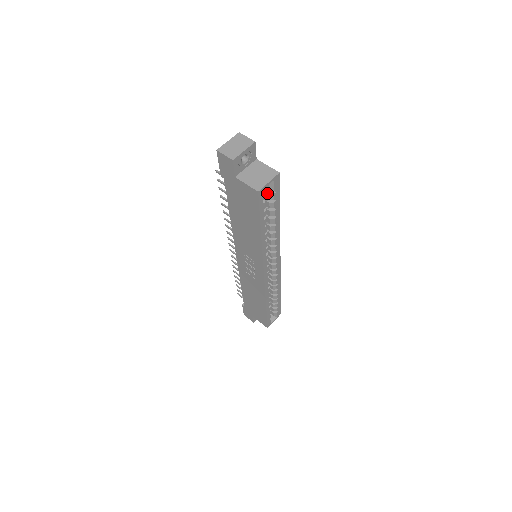
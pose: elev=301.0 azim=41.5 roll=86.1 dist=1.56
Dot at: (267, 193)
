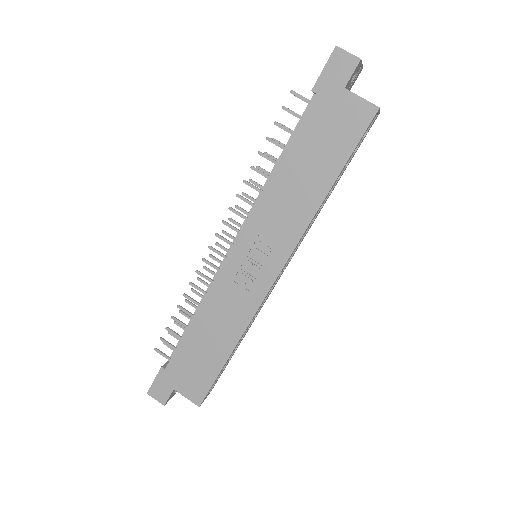
Dot at: occluded
